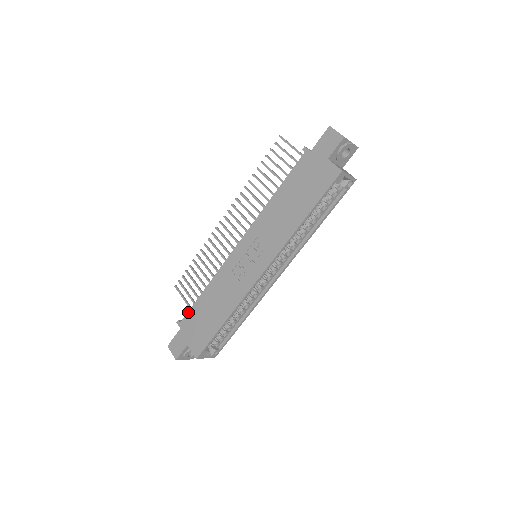
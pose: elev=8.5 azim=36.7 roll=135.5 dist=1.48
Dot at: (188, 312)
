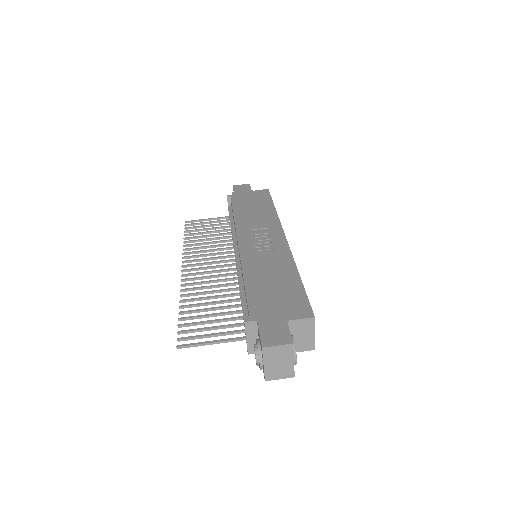
Dot at: (248, 303)
